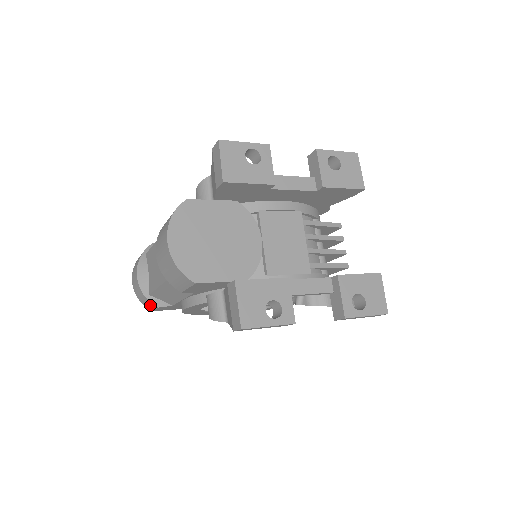
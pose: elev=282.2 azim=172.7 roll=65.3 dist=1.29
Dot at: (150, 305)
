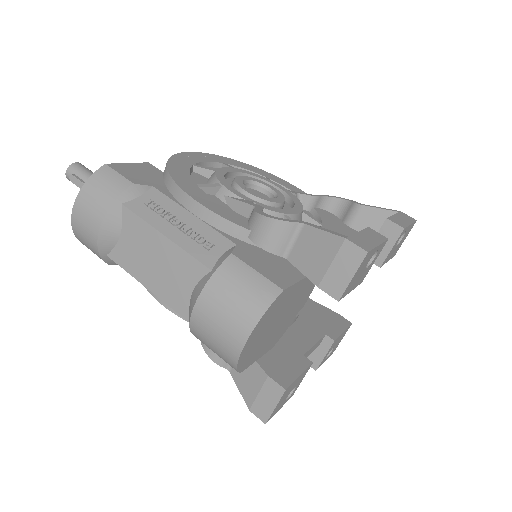
Dot at: occluded
